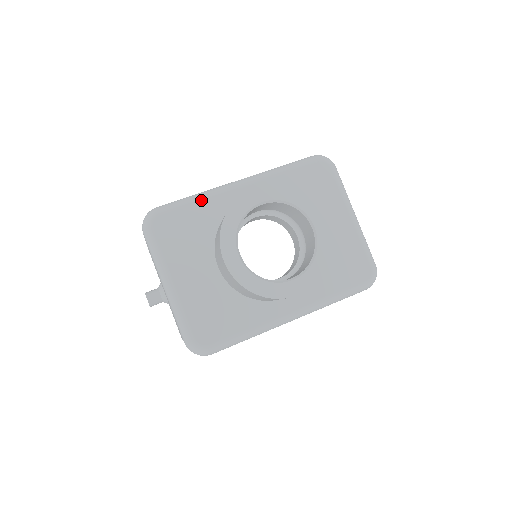
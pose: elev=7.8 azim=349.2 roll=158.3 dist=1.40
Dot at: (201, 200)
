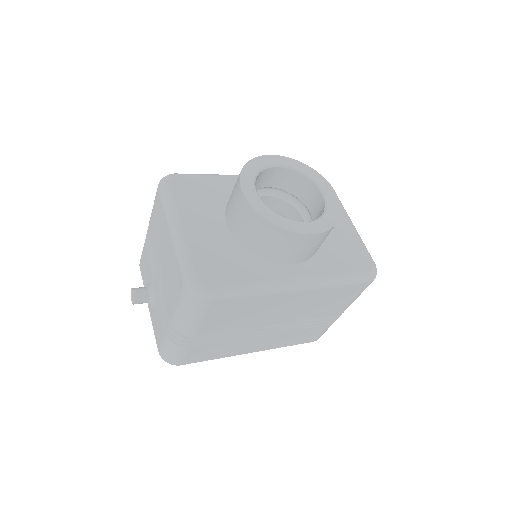
Dot at: (217, 176)
